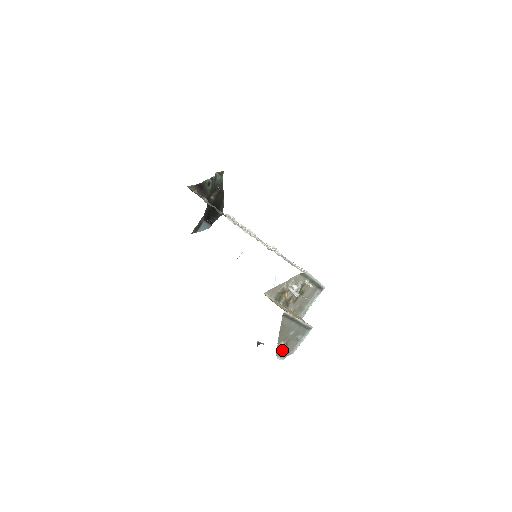
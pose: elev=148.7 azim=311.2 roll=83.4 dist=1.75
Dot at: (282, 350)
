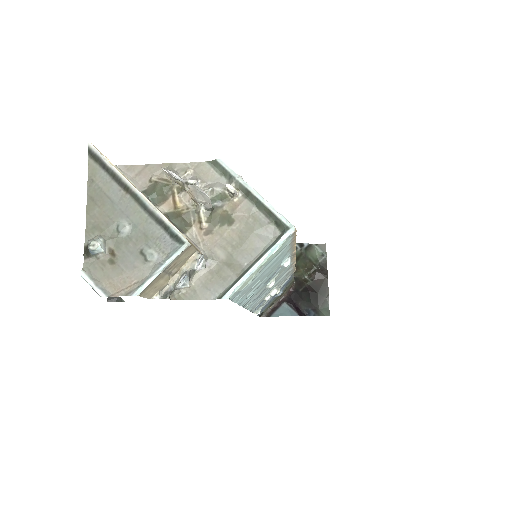
Dot at: (102, 265)
